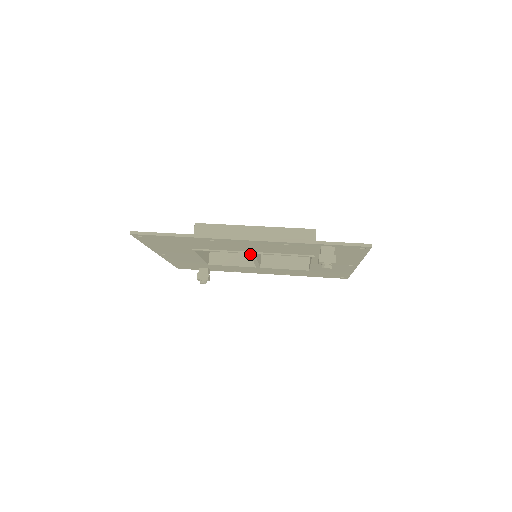
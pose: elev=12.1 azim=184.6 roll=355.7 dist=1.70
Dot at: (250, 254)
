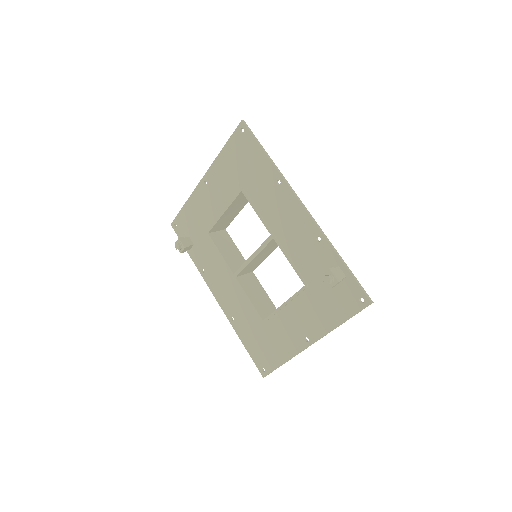
Dot at: (239, 264)
